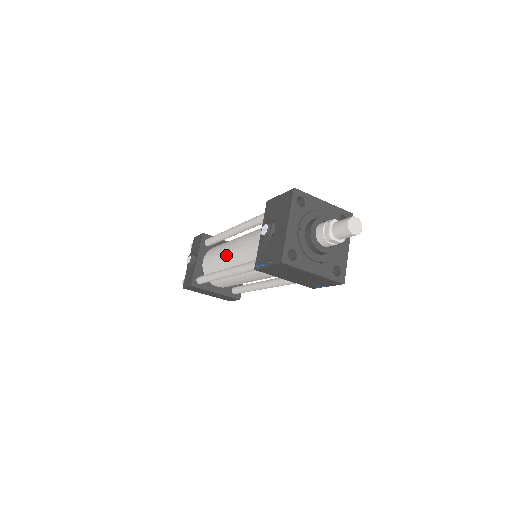
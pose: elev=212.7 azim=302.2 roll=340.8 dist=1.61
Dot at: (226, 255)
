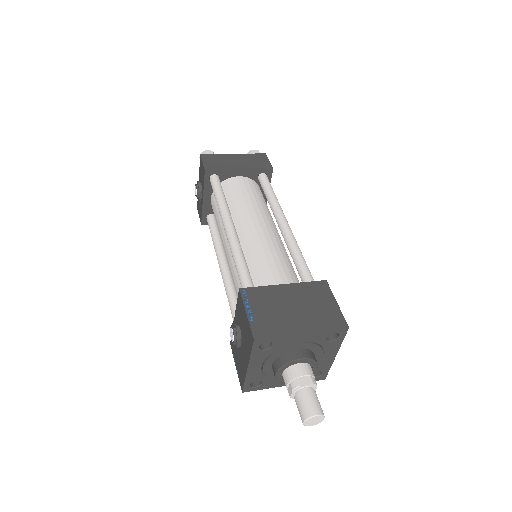
Dot at: (223, 245)
